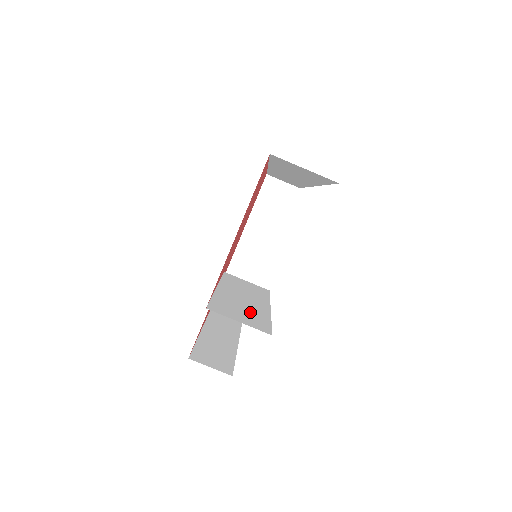
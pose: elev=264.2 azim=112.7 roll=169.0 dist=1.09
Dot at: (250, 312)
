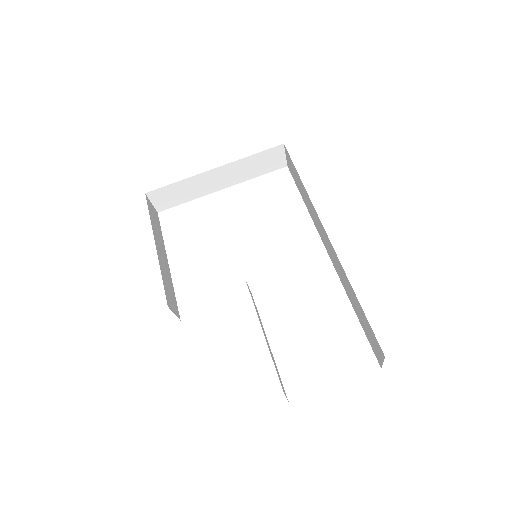
Dot at: occluded
